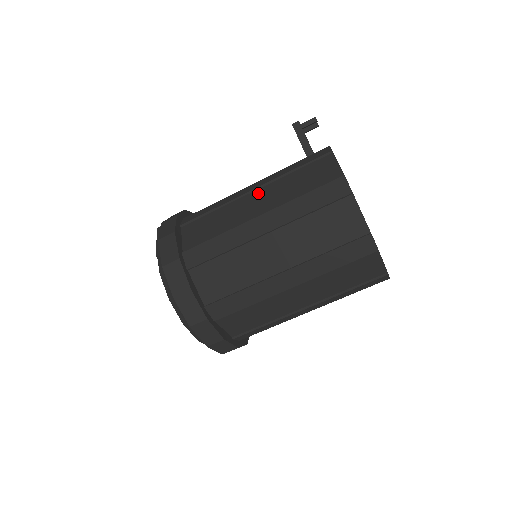
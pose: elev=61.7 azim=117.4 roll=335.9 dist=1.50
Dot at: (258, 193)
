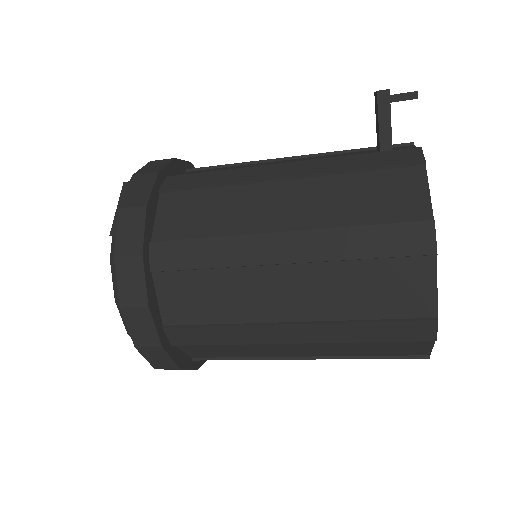
Dot at: (289, 187)
